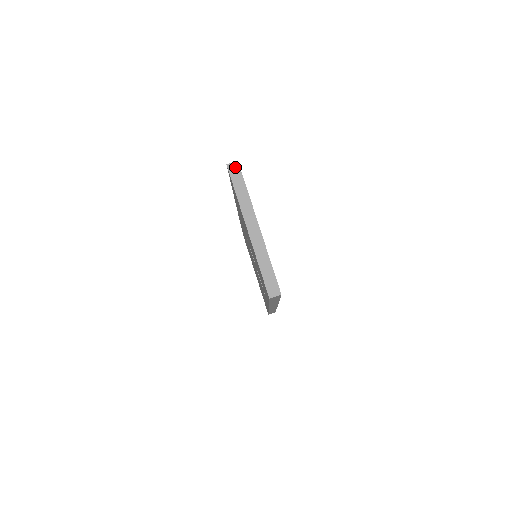
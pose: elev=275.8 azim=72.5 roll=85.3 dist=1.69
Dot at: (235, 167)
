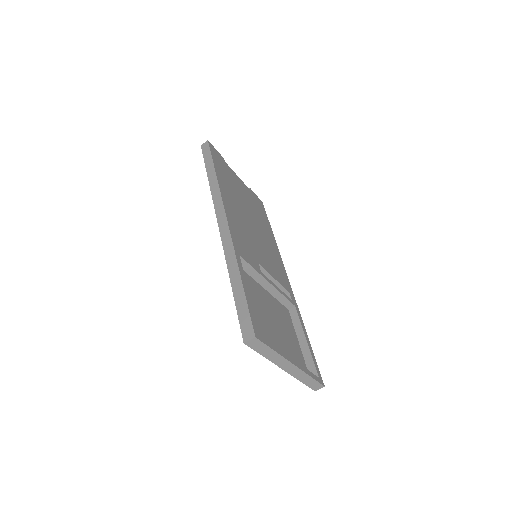
Dot at: (254, 342)
